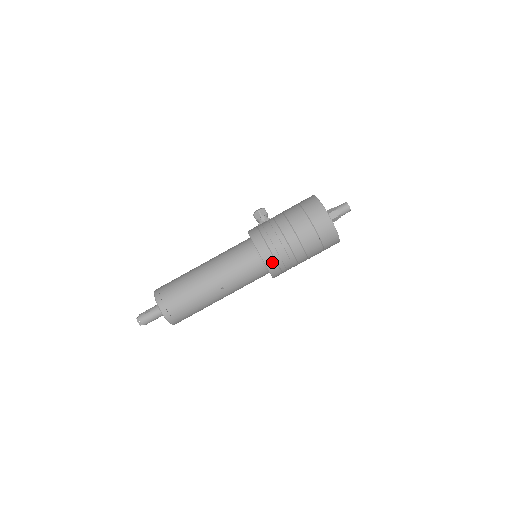
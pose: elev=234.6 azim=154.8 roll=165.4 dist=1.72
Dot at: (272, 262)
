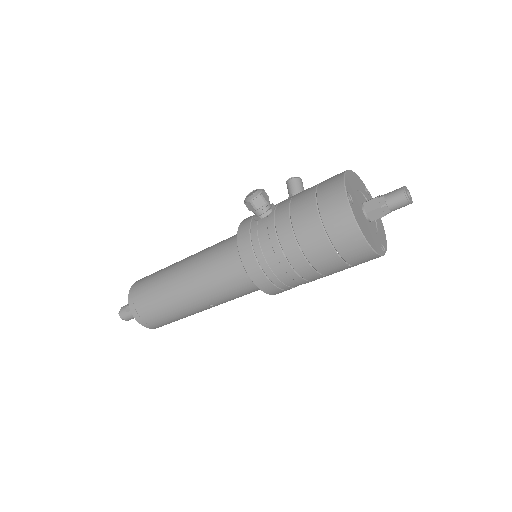
Dot at: (274, 290)
